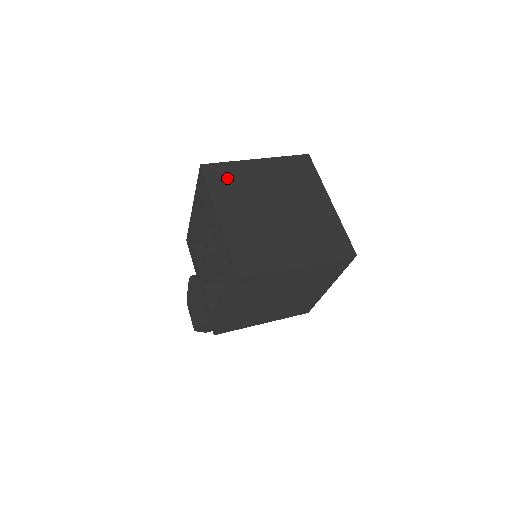
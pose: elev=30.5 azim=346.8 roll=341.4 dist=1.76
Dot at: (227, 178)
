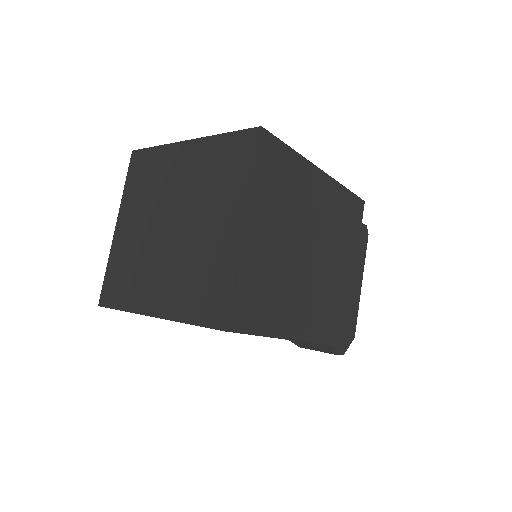
Dot at: (120, 279)
